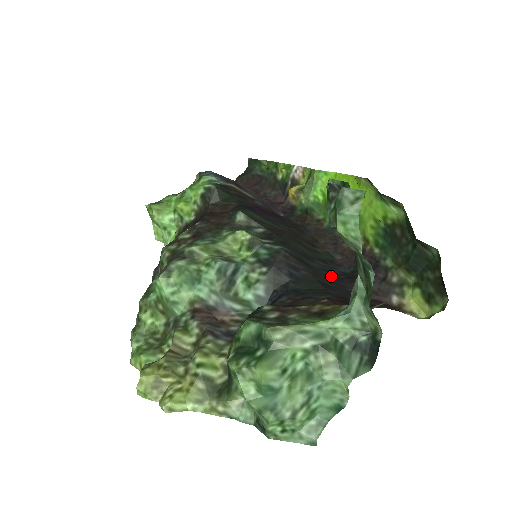
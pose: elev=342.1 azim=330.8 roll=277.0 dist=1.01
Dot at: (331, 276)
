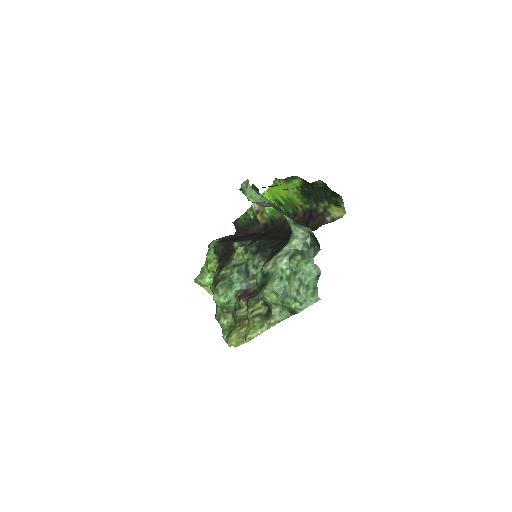
Dot at: occluded
